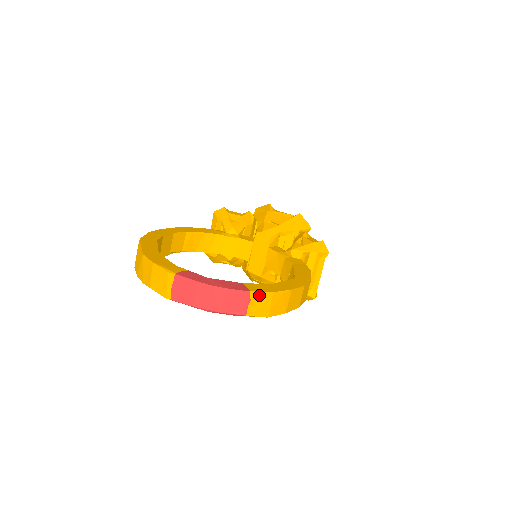
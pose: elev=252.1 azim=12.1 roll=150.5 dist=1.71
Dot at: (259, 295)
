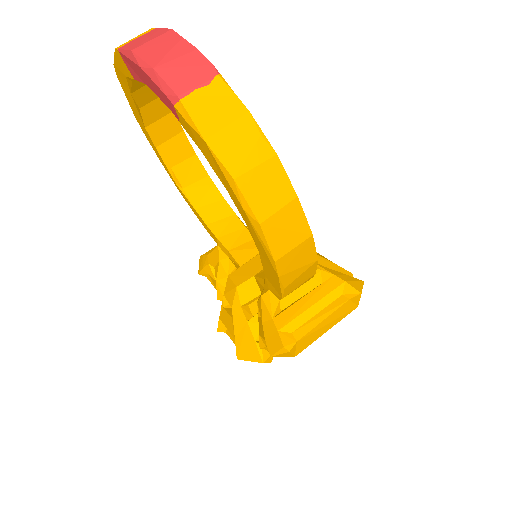
Dot at: (227, 92)
